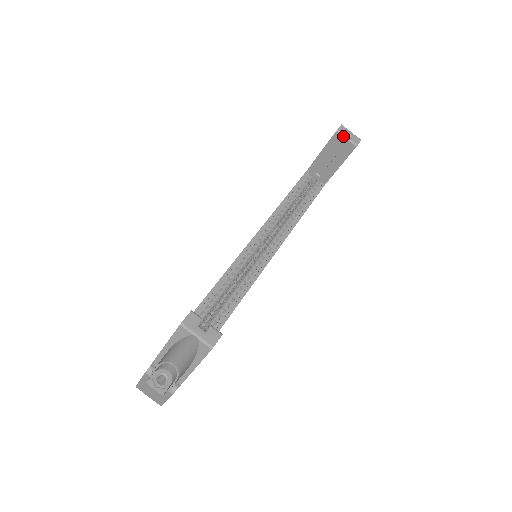
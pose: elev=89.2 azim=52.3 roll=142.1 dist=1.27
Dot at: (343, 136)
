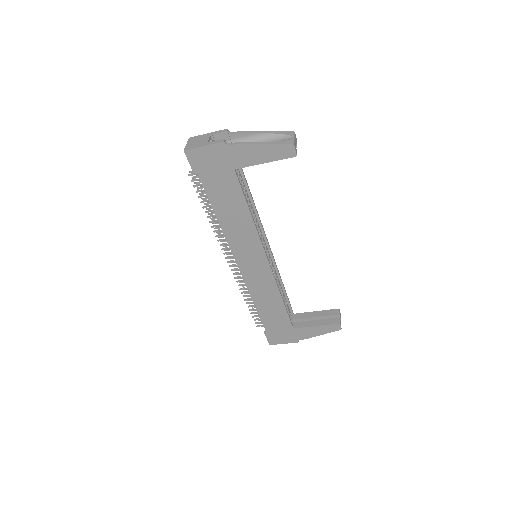
Dot at: (339, 314)
